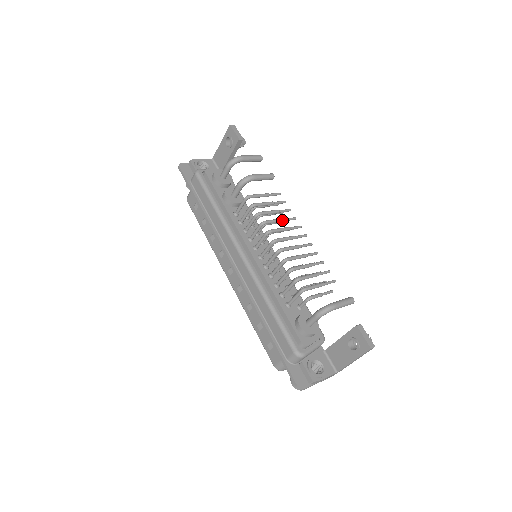
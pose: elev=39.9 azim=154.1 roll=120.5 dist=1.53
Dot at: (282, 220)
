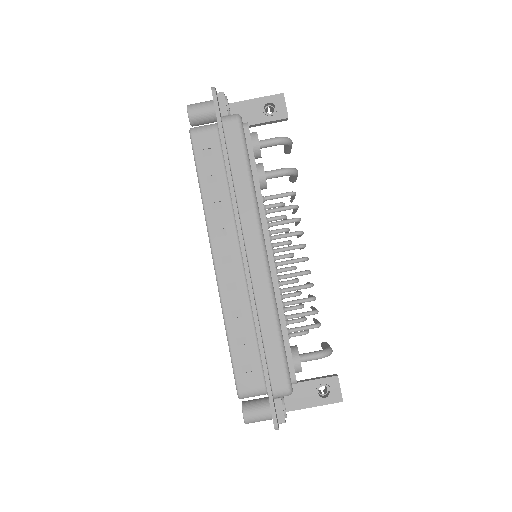
Dot at: occluded
